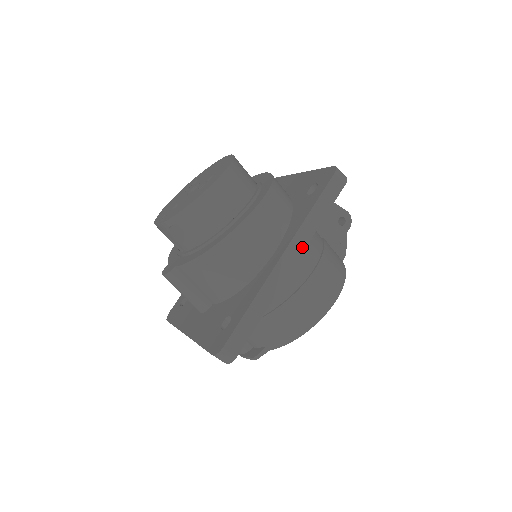
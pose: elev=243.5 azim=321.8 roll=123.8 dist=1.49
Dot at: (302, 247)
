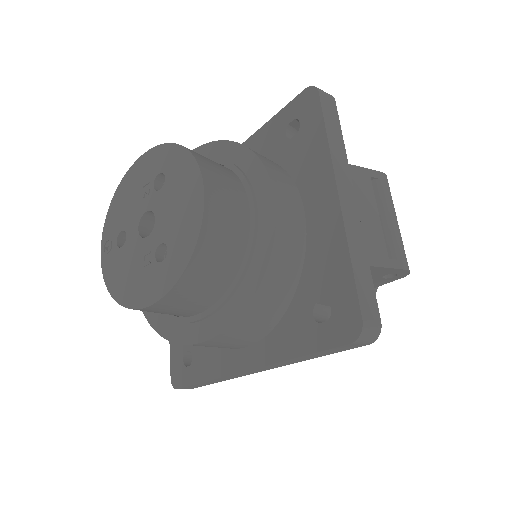
Dot at: (277, 367)
